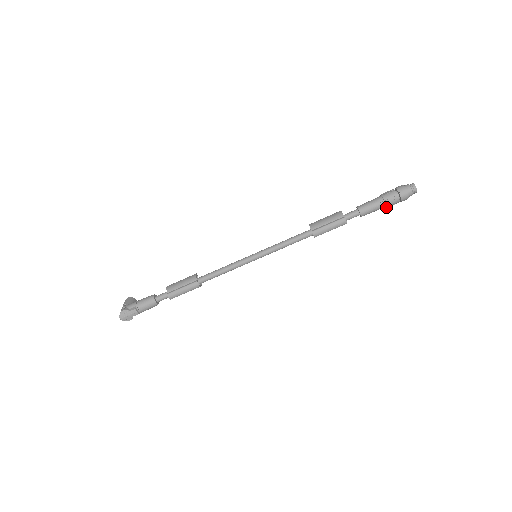
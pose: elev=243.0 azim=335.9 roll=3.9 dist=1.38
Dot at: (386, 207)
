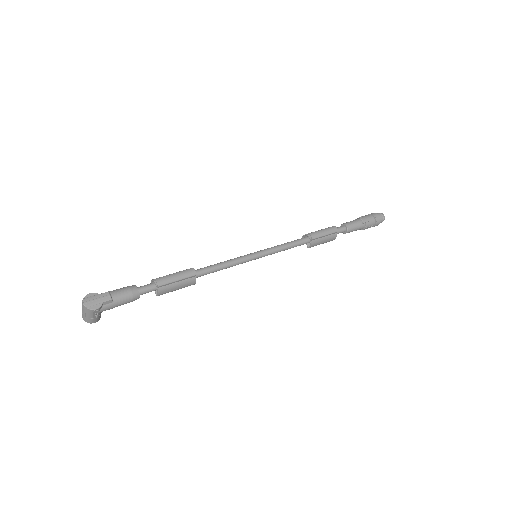
Dot at: (365, 225)
